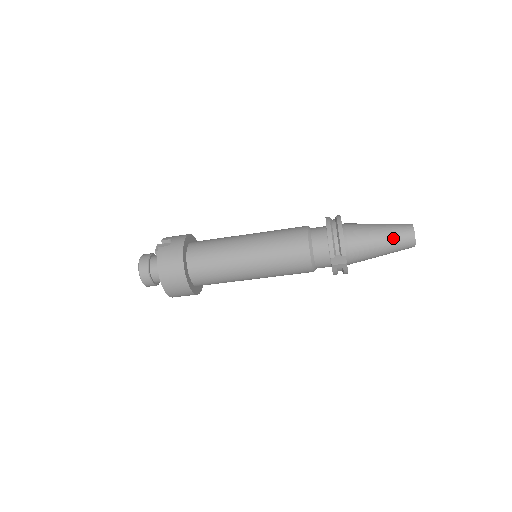
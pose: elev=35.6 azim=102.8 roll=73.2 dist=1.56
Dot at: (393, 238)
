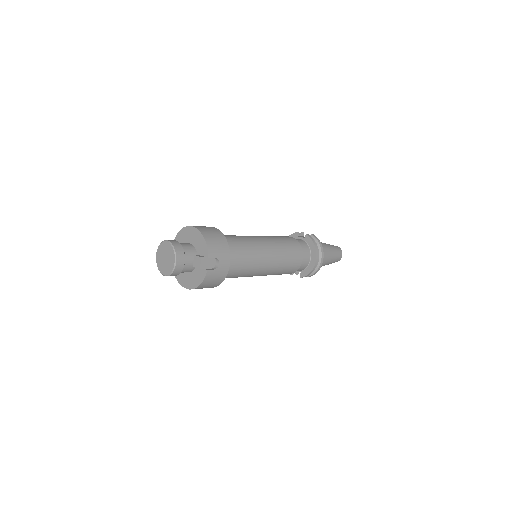
Dot at: occluded
